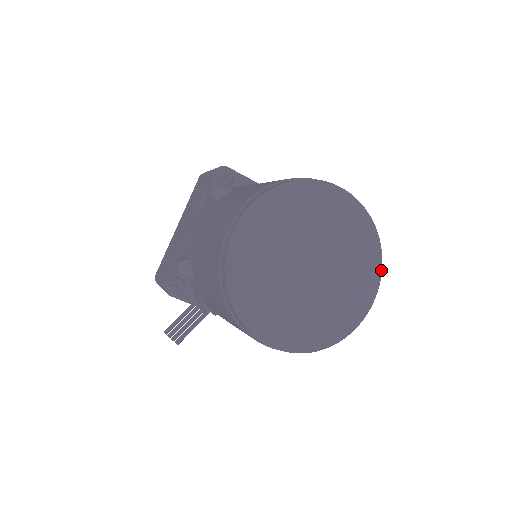
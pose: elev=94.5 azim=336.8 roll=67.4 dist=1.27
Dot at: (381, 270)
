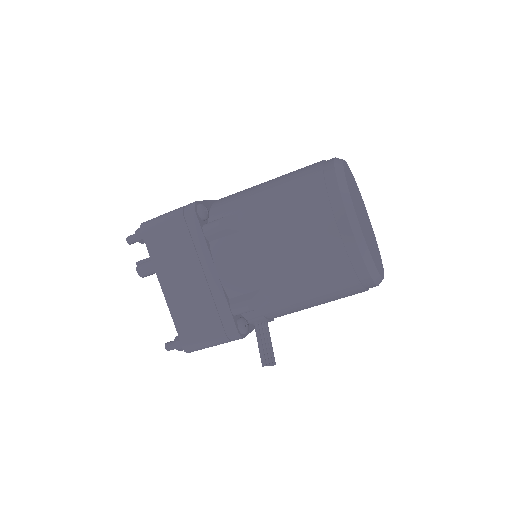
Dot at: occluded
